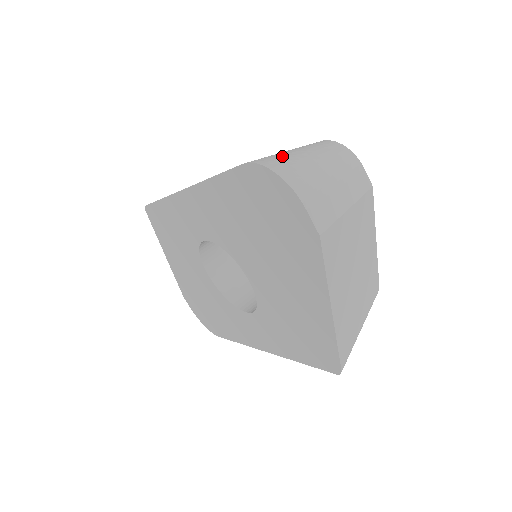
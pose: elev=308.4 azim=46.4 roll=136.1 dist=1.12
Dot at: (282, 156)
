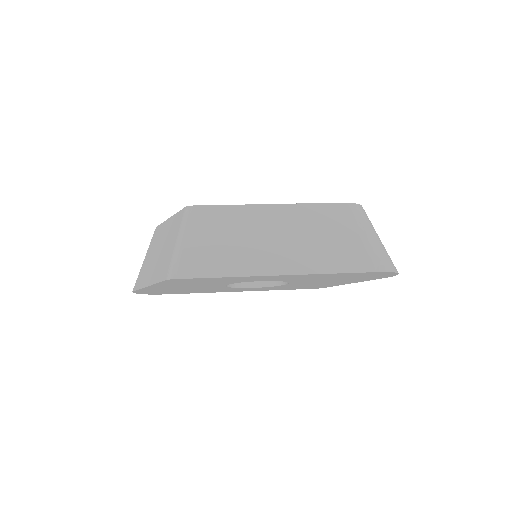
Dot at: (379, 252)
